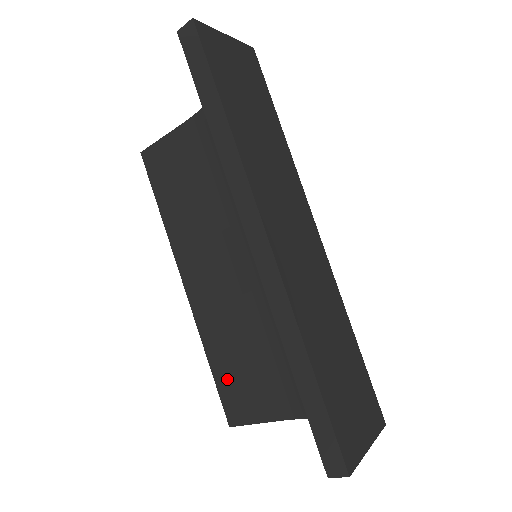
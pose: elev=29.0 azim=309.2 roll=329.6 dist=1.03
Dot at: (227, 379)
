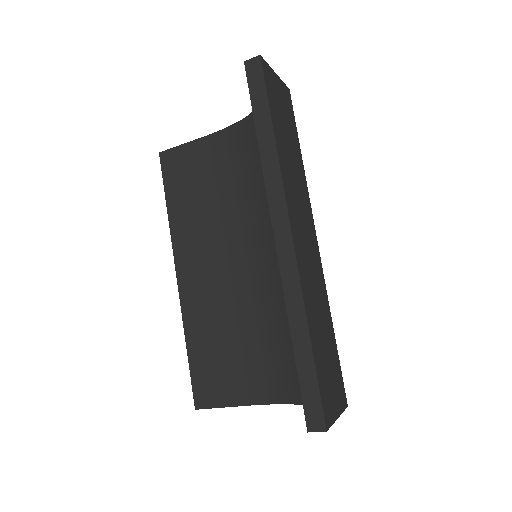
Dot at: (202, 364)
